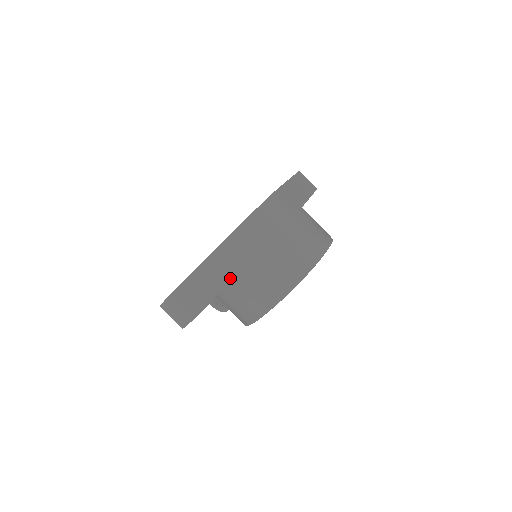
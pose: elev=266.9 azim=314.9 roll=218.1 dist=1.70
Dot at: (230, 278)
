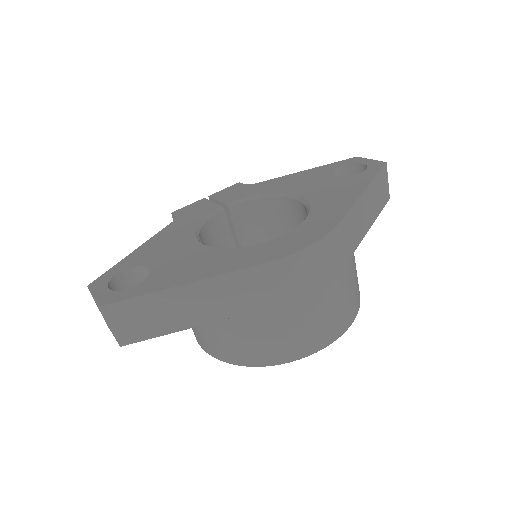
Dot at: (197, 322)
